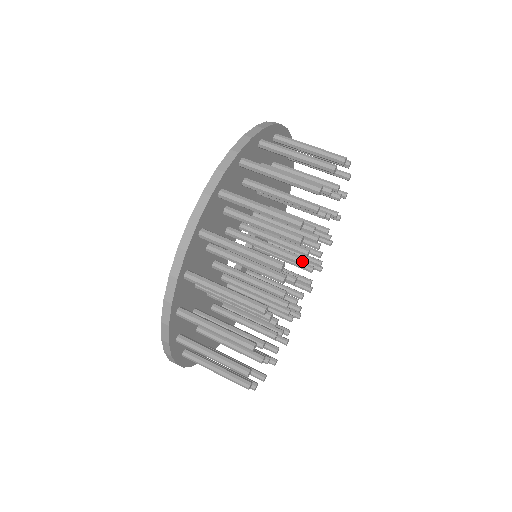
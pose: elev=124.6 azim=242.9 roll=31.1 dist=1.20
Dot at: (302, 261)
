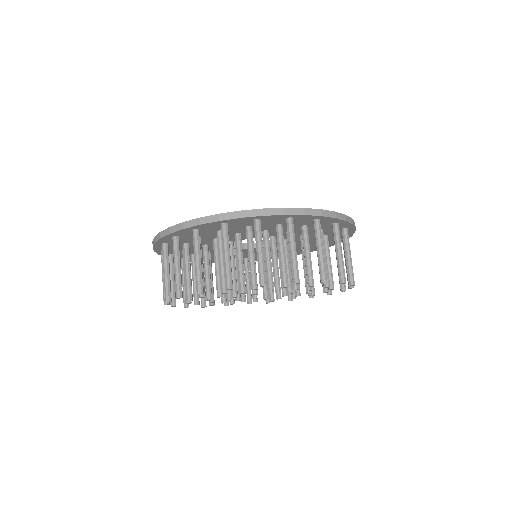
Dot at: occluded
